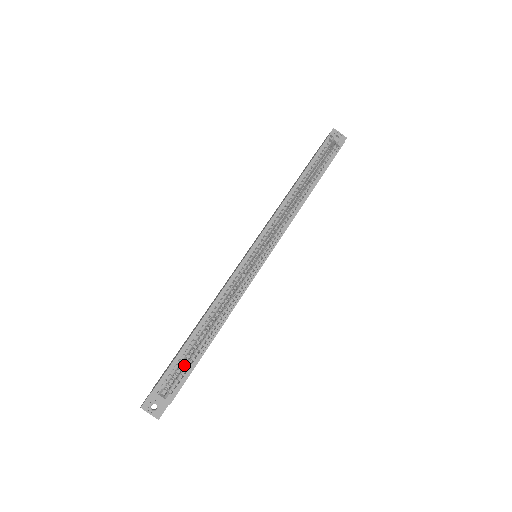
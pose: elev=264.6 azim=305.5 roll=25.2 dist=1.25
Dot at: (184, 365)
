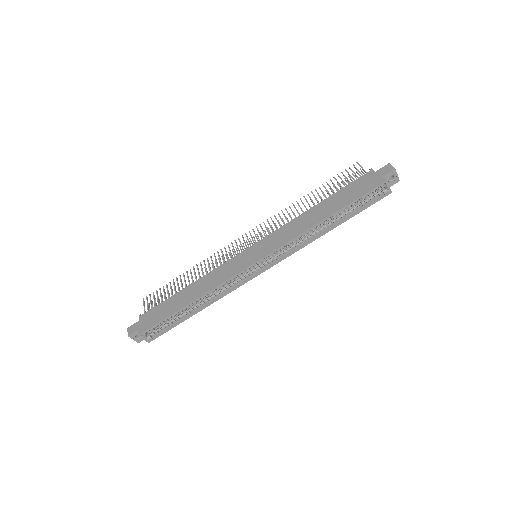
Dot at: (167, 321)
